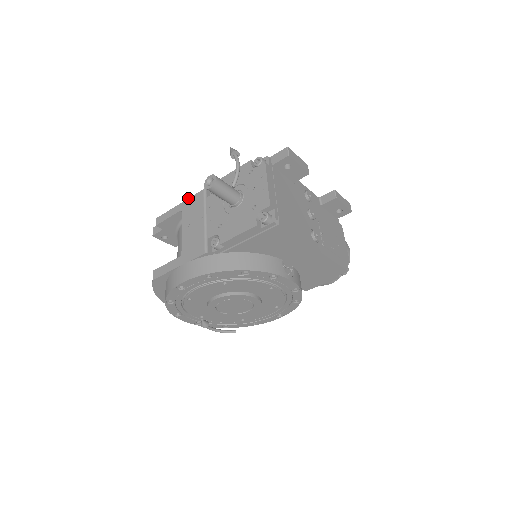
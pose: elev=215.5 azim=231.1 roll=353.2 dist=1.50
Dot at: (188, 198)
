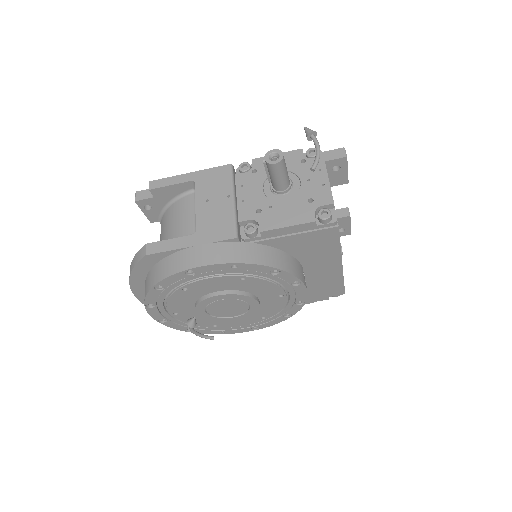
Dot at: (205, 169)
